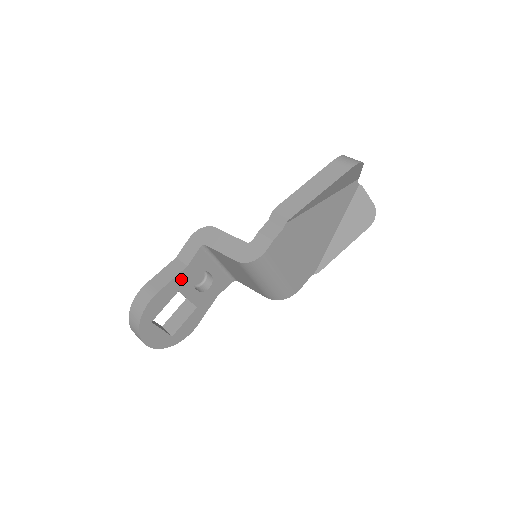
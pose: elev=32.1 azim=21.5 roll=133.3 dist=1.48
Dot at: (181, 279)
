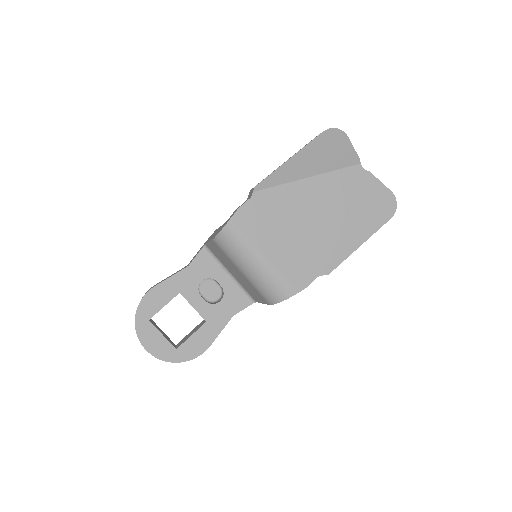
Dot at: (182, 279)
